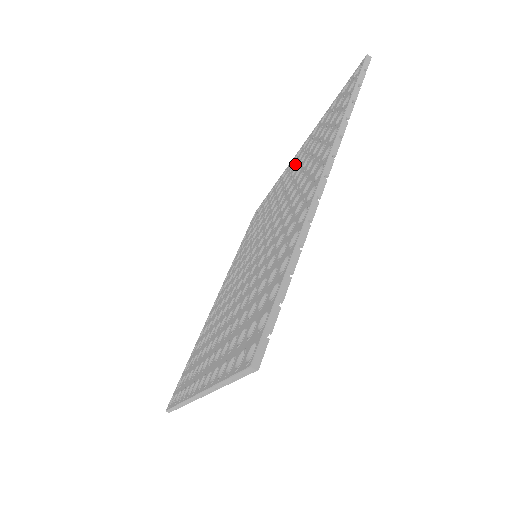
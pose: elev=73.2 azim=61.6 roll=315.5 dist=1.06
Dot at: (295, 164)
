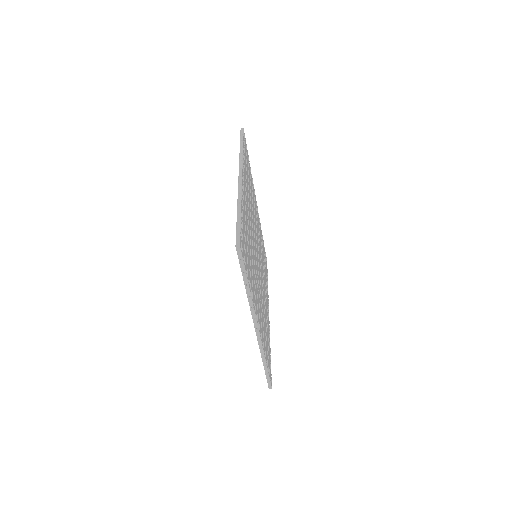
Dot at: occluded
